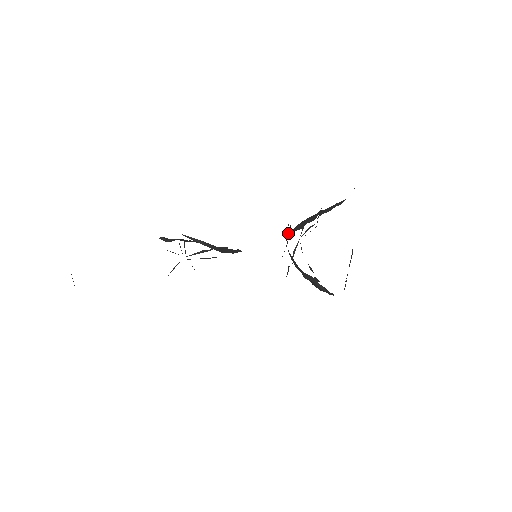
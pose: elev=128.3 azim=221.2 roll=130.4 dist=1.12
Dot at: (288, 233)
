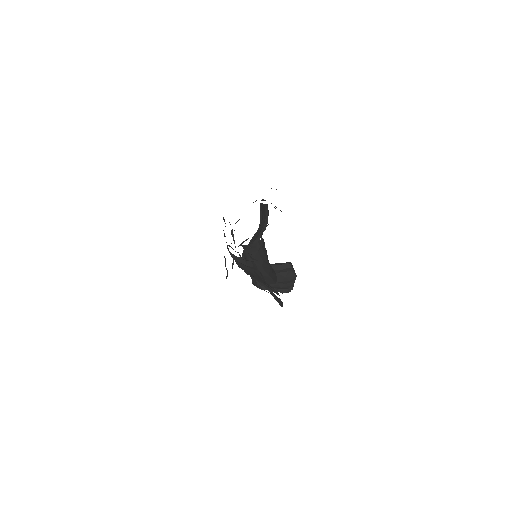
Dot at: (251, 250)
